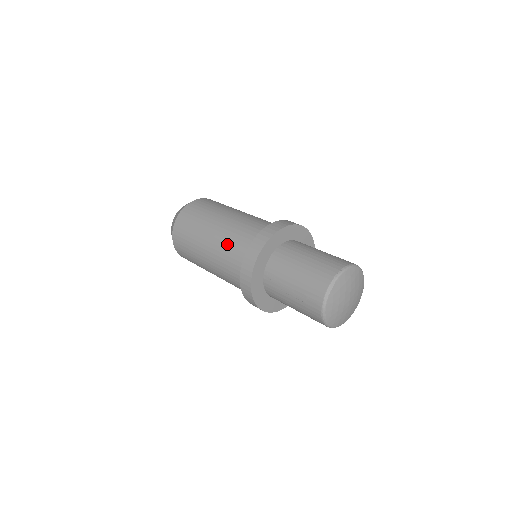
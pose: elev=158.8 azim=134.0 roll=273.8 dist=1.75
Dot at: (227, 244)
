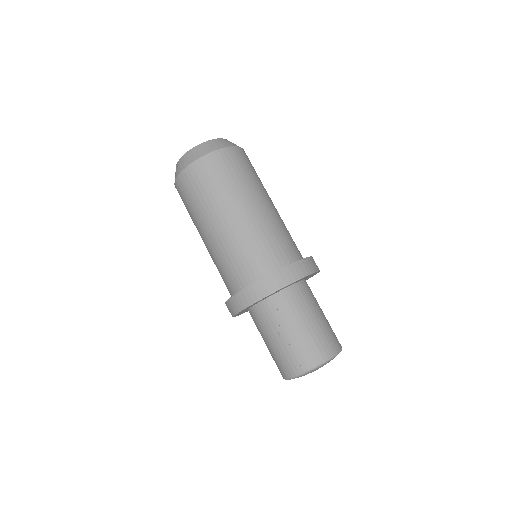
Dot at: (261, 236)
